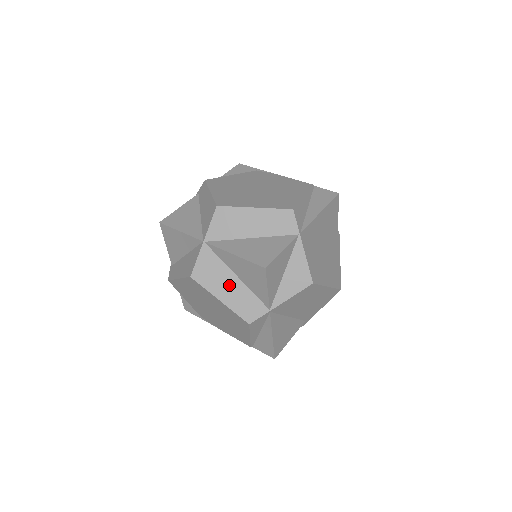
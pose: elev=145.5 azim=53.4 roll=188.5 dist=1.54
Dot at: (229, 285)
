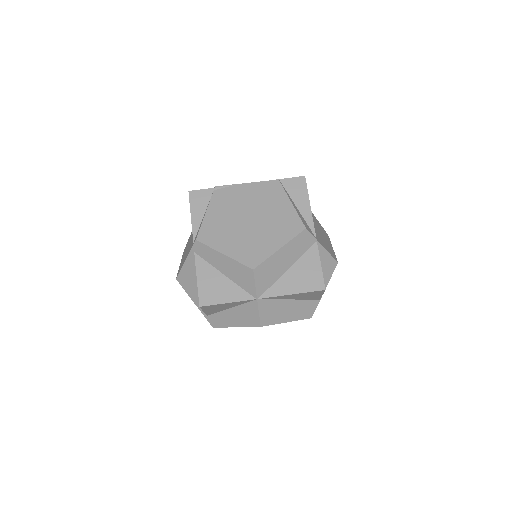
Dot at: (288, 309)
